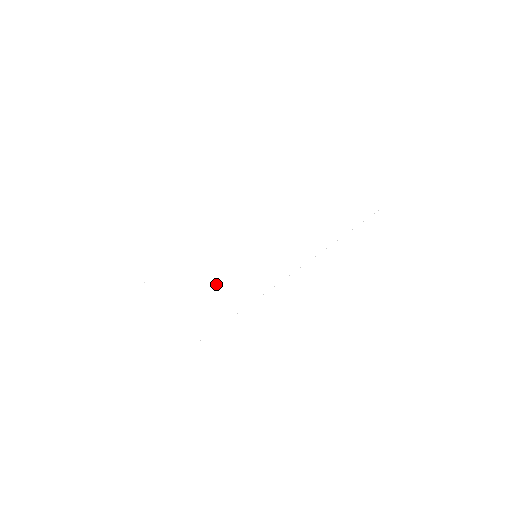
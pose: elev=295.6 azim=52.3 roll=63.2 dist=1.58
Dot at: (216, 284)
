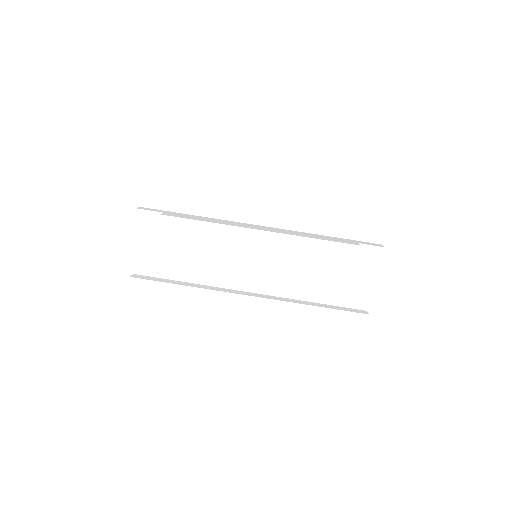
Dot at: (214, 245)
